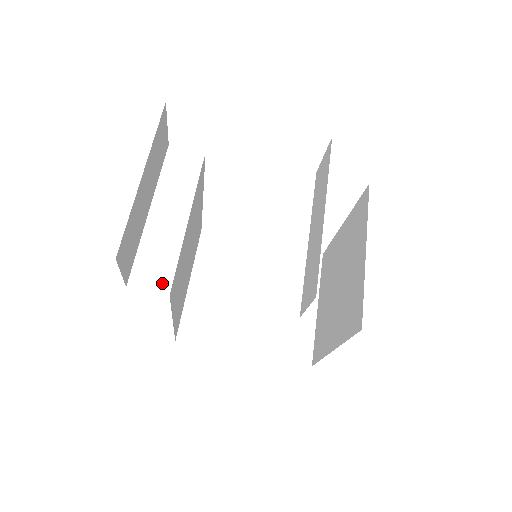
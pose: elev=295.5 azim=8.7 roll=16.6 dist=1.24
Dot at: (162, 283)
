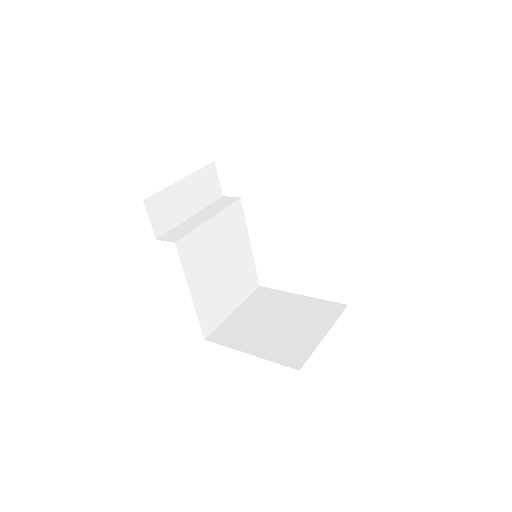
Dot at: (175, 239)
